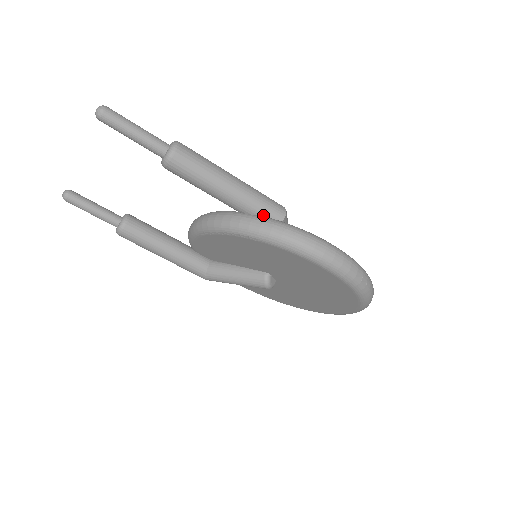
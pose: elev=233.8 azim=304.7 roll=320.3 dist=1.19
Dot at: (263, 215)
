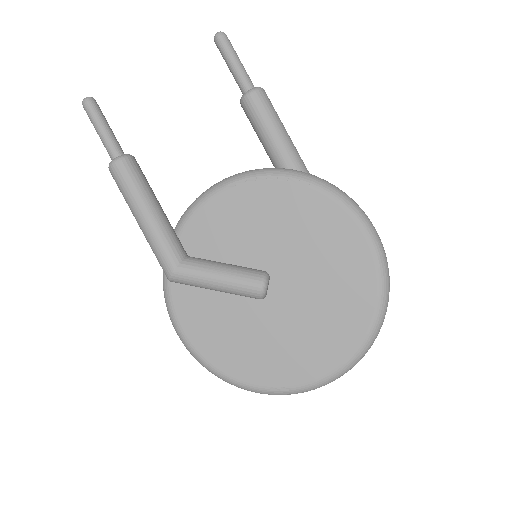
Dot at: occluded
